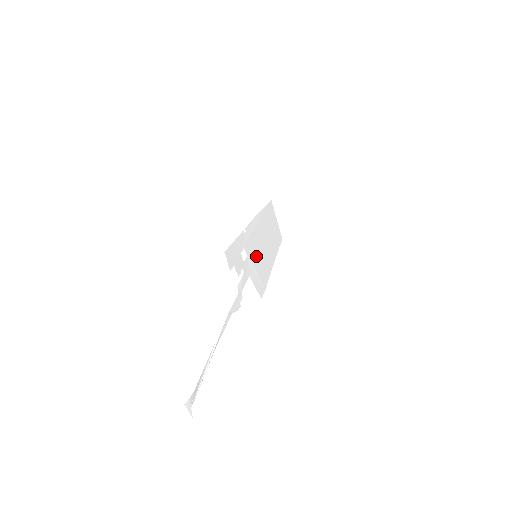
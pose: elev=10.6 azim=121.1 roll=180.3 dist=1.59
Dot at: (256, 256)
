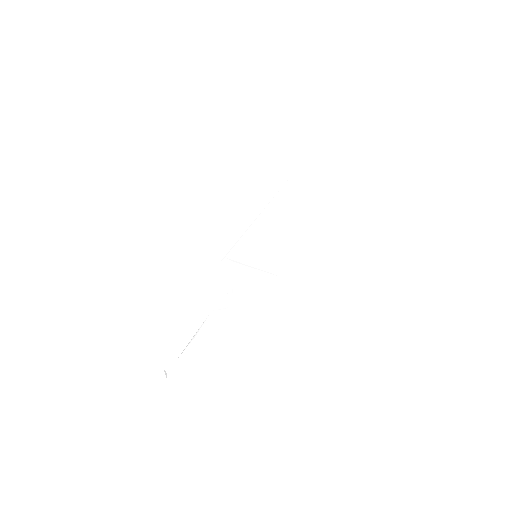
Dot at: (258, 255)
